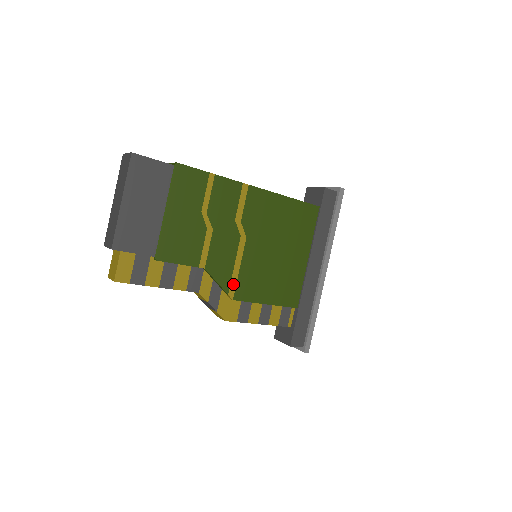
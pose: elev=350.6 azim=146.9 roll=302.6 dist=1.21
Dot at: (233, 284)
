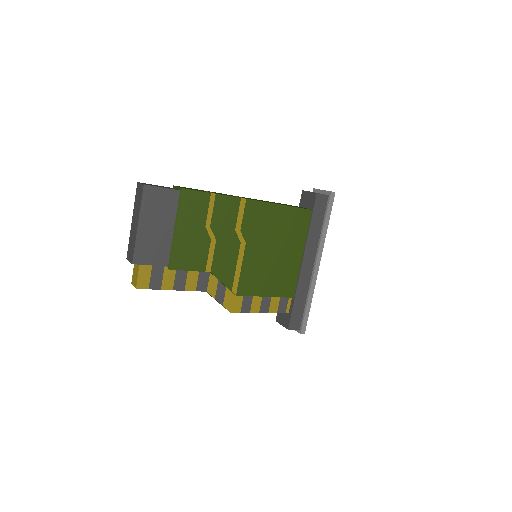
Dot at: (236, 283)
